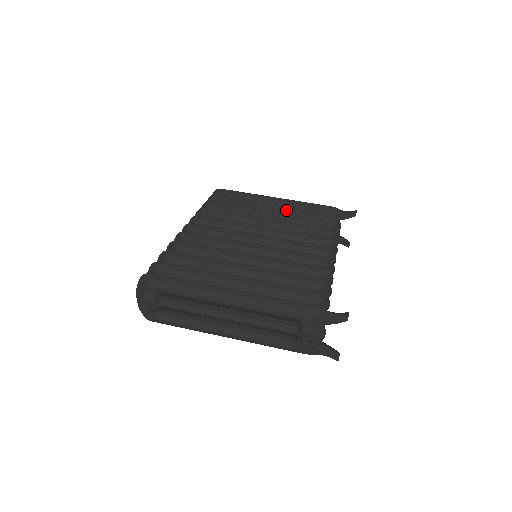
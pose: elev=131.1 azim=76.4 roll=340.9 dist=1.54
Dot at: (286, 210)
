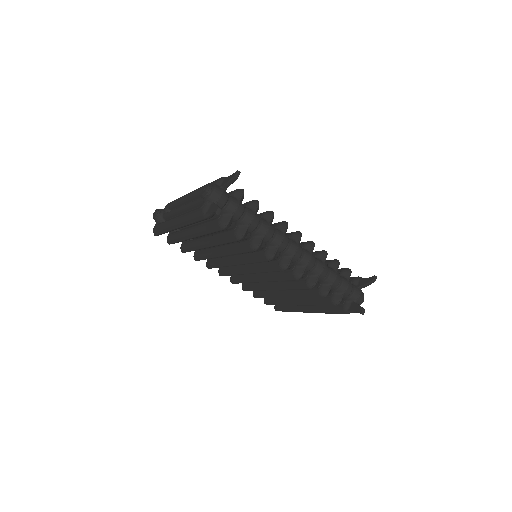
Dot at: occluded
